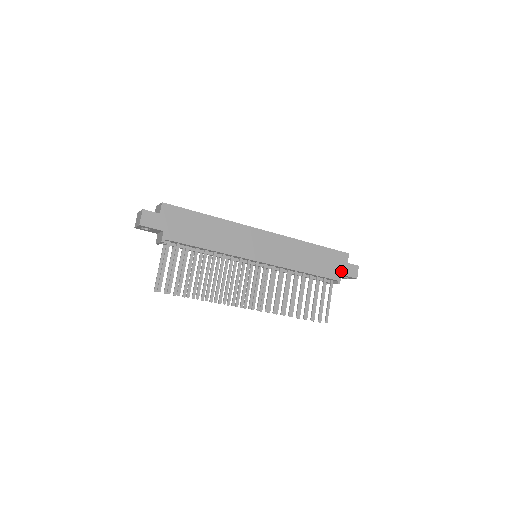
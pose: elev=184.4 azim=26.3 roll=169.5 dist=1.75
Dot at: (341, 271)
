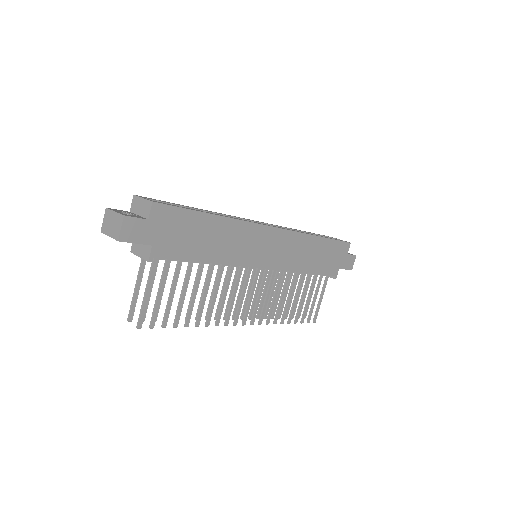
Dot at: (340, 264)
